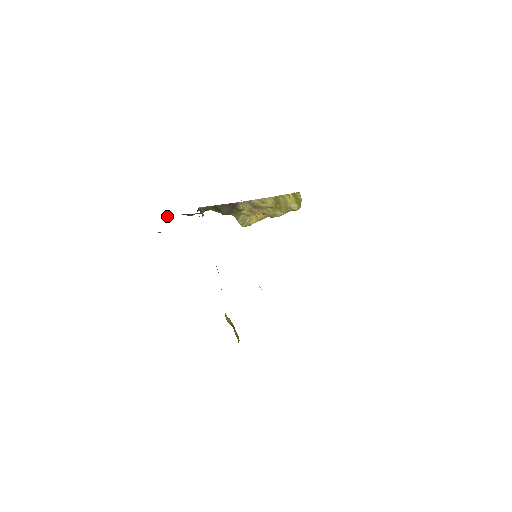
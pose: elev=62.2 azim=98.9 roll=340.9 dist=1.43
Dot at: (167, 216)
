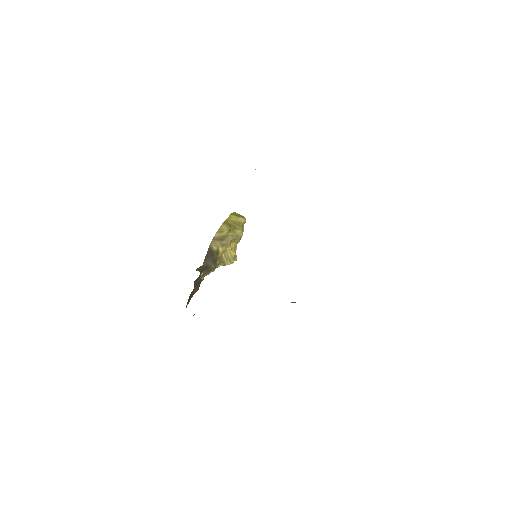
Dot at: (187, 304)
